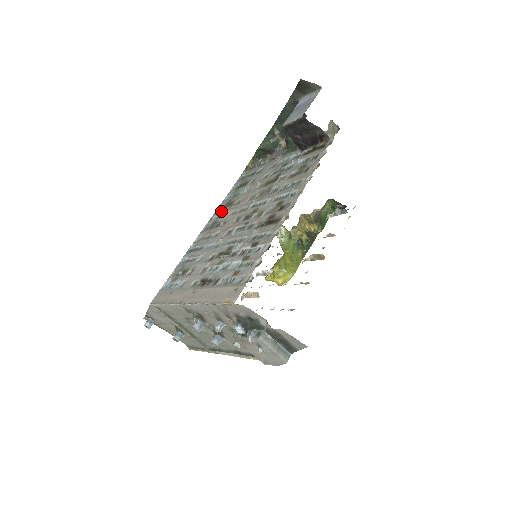
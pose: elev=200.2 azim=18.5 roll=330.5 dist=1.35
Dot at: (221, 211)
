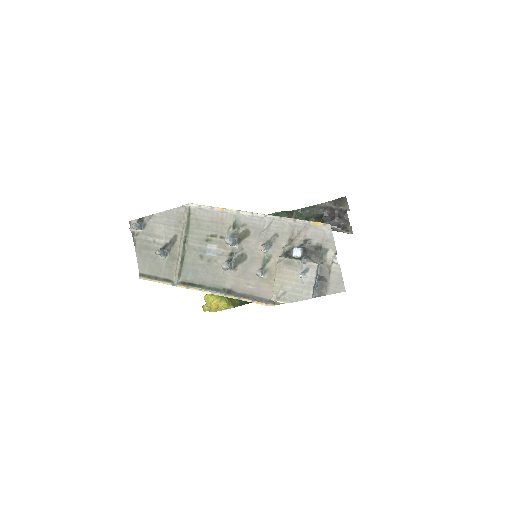
Dot at: occluded
